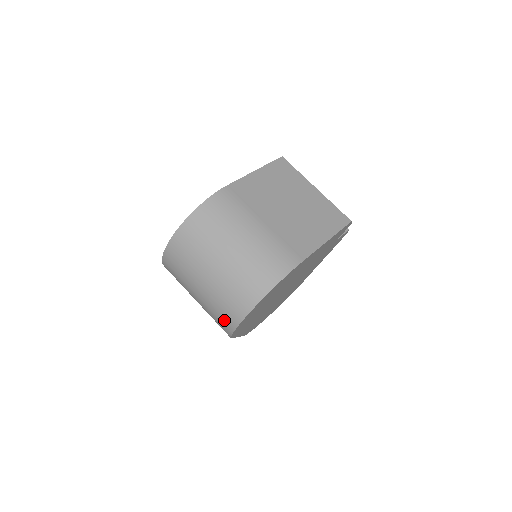
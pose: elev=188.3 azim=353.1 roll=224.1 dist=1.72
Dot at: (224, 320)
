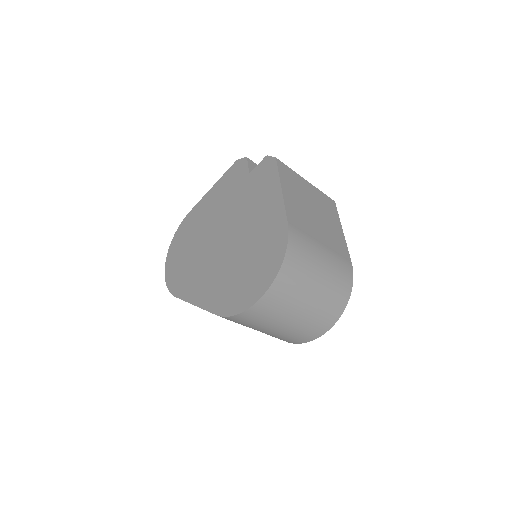
Dot at: (304, 337)
